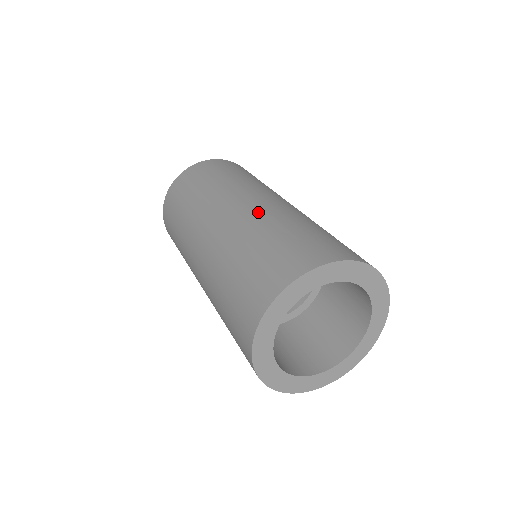
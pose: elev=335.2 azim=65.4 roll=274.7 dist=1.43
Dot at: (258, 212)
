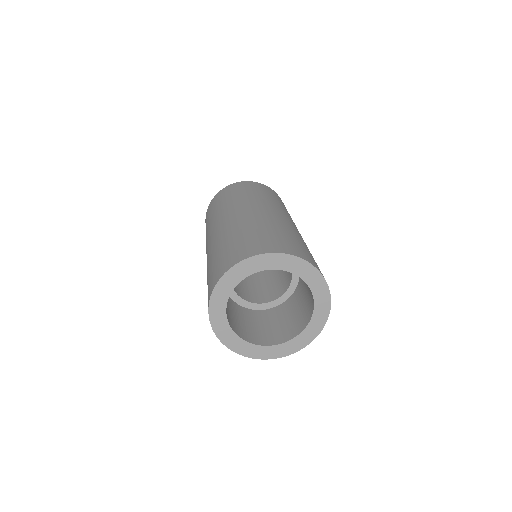
Dot at: (243, 219)
